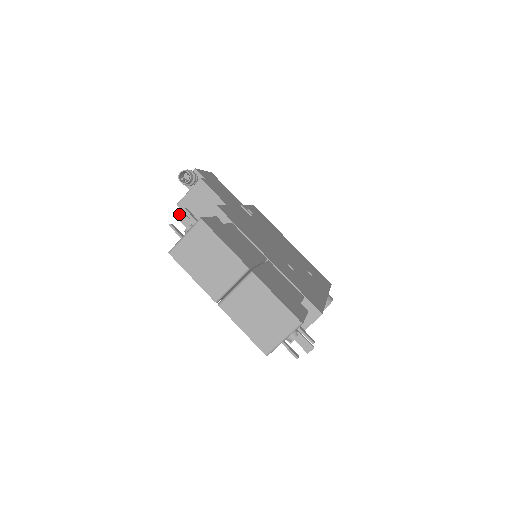
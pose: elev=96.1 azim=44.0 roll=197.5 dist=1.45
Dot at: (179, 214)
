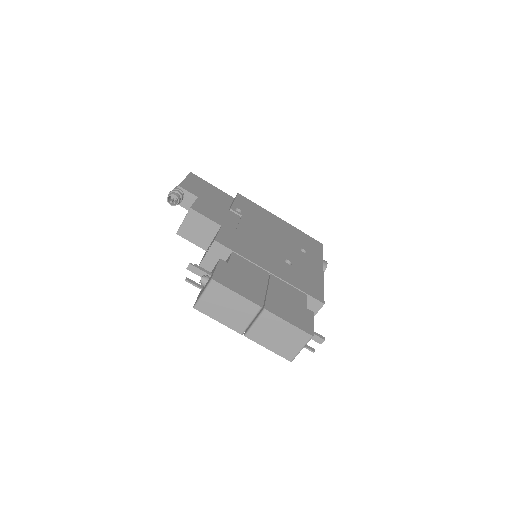
Dot at: (189, 267)
